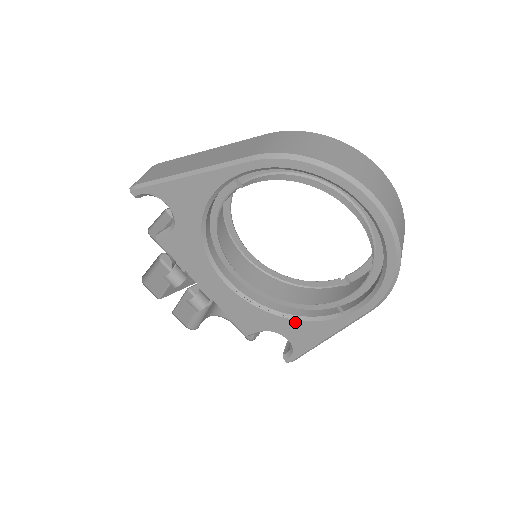
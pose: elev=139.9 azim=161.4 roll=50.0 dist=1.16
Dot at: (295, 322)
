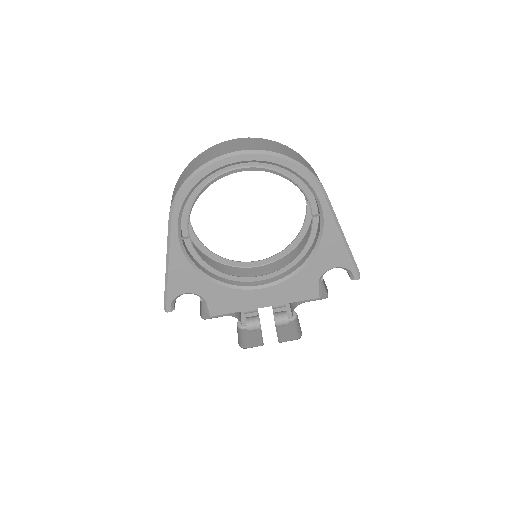
Dot at: (317, 254)
